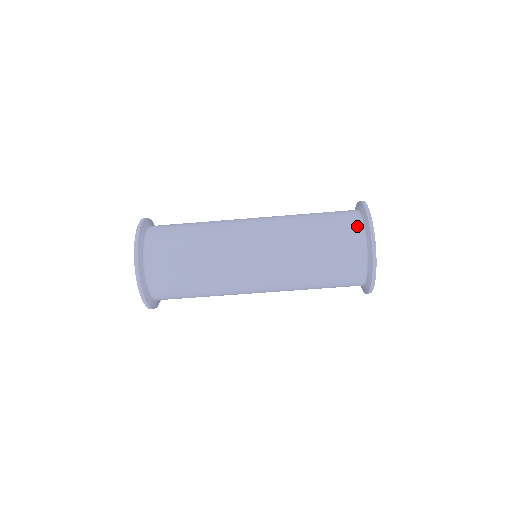
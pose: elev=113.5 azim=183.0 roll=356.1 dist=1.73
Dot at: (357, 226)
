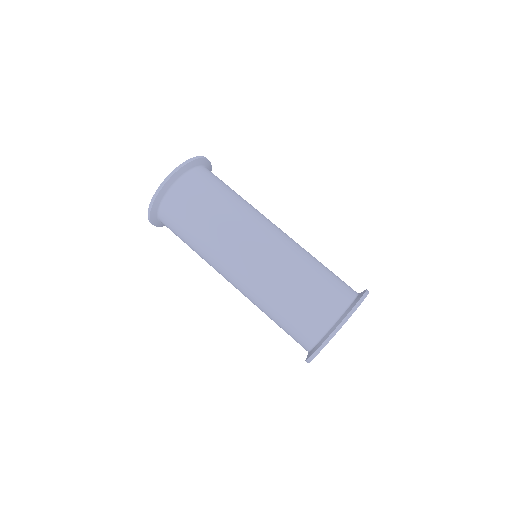
Dot at: (320, 330)
